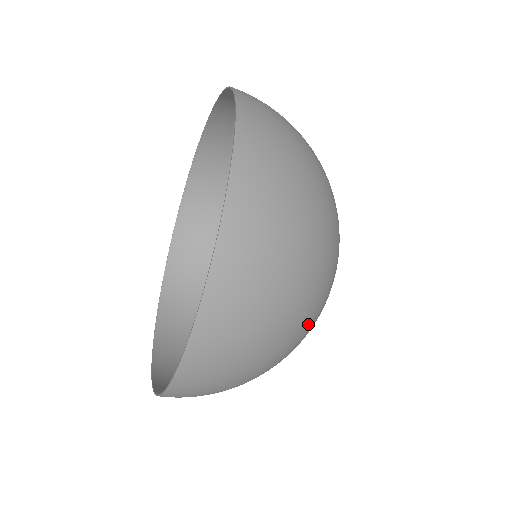
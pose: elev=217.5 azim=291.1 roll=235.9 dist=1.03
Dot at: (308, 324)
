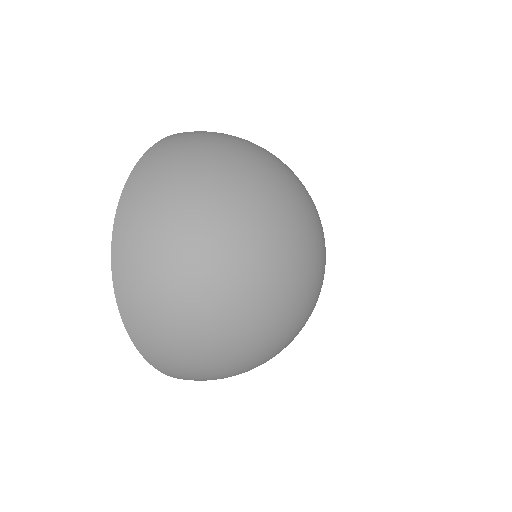
Dot at: (247, 334)
